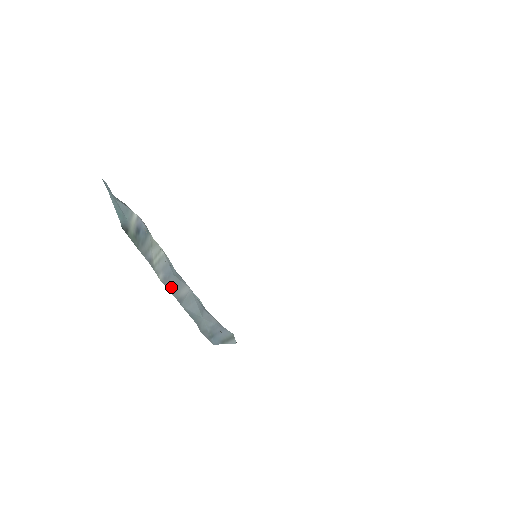
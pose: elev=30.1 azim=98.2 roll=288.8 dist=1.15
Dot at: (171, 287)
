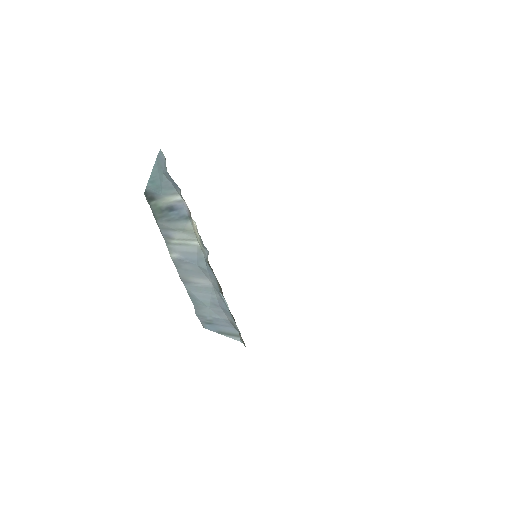
Dot at: (183, 269)
